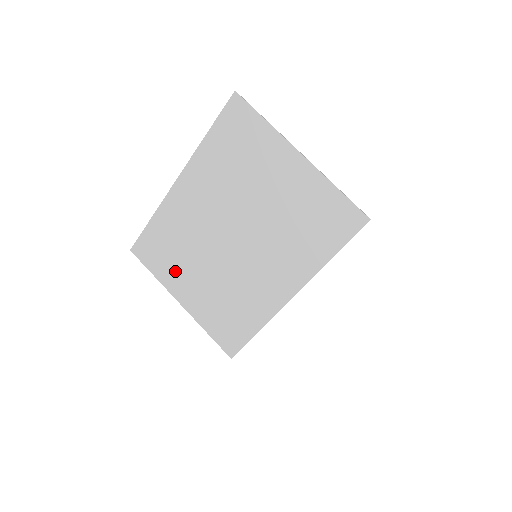
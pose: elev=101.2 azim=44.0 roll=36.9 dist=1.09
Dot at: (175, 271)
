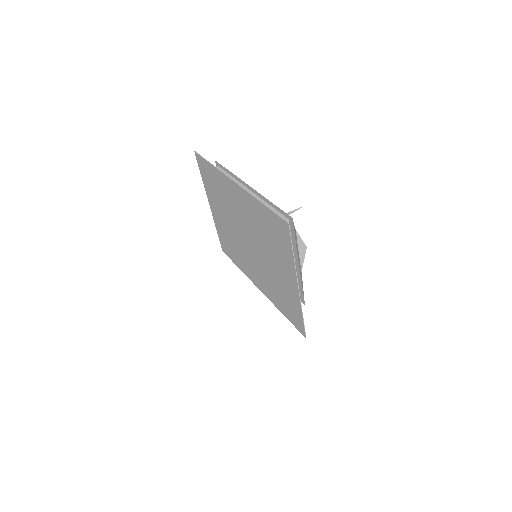
Dot at: (213, 197)
